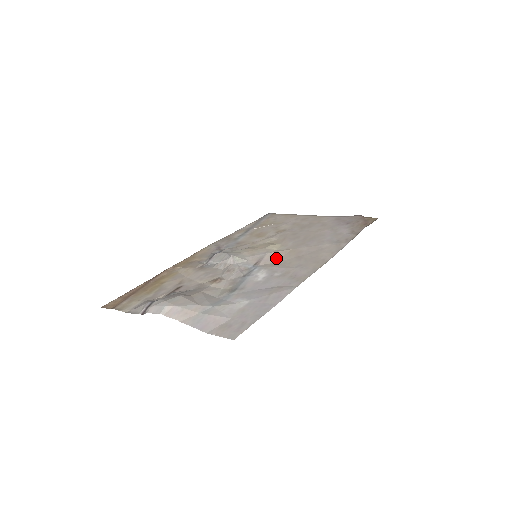
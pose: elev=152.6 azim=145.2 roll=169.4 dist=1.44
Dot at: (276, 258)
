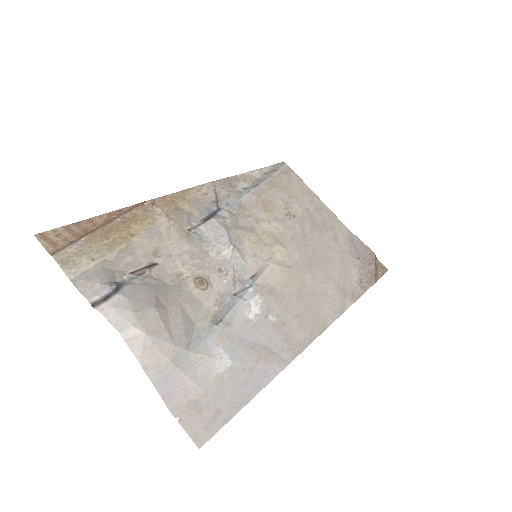
Dot at: (277, 279)
